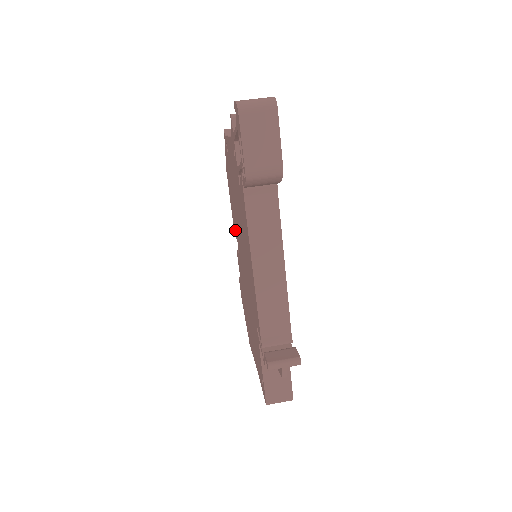
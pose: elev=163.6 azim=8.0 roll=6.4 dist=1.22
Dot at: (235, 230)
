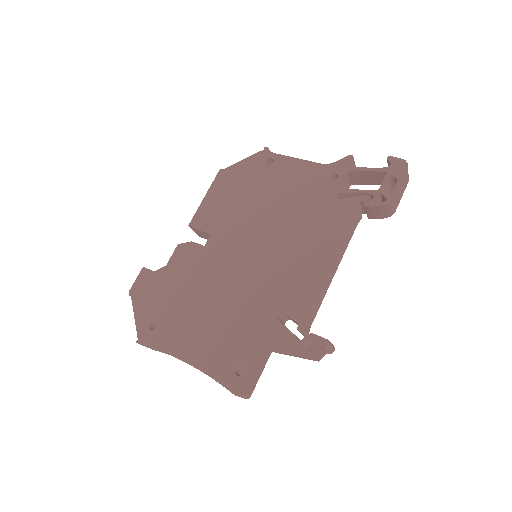
Dot at: (210, 223)
